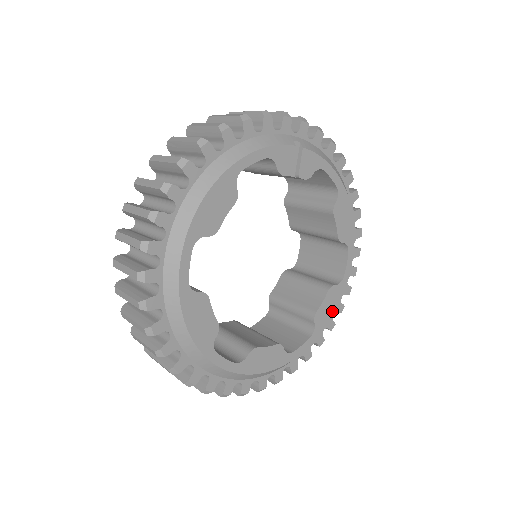
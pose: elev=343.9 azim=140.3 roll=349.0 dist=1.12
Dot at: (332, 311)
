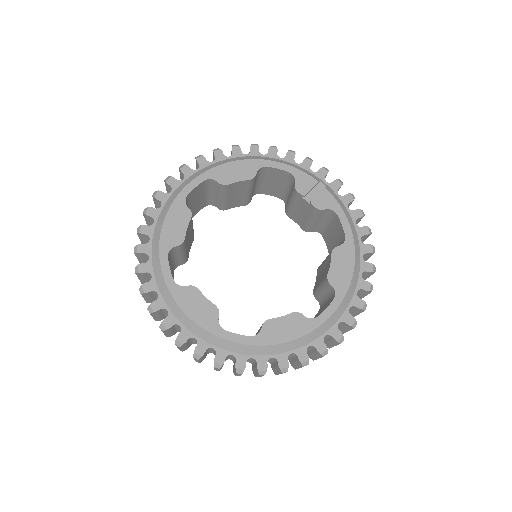
Dot at: (287, 337)
